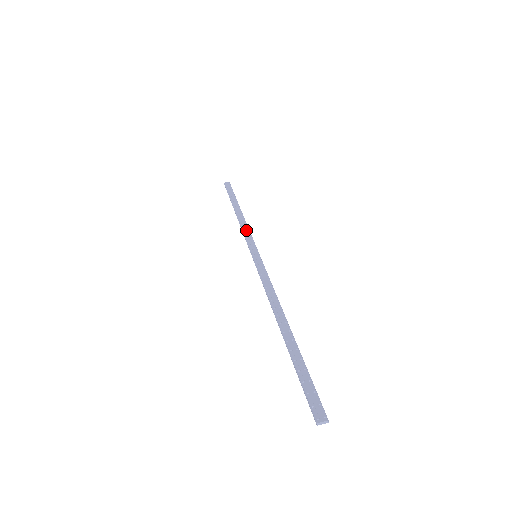
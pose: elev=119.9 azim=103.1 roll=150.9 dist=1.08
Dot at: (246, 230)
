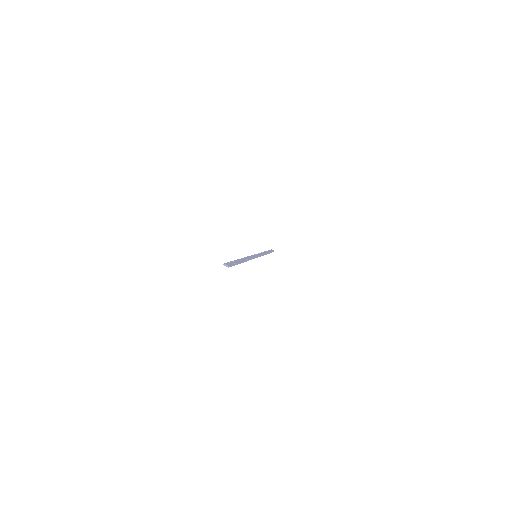
Dot at: occluded
